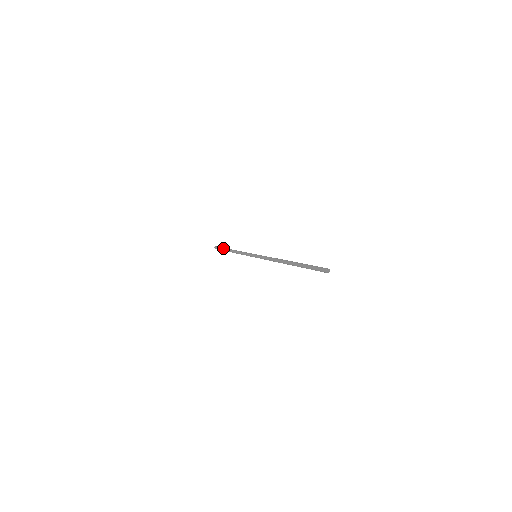
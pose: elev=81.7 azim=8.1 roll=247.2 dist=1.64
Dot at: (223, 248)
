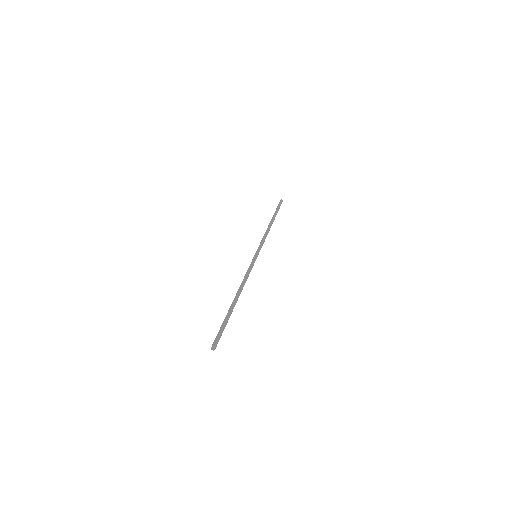
Dot at: (275, 211)
